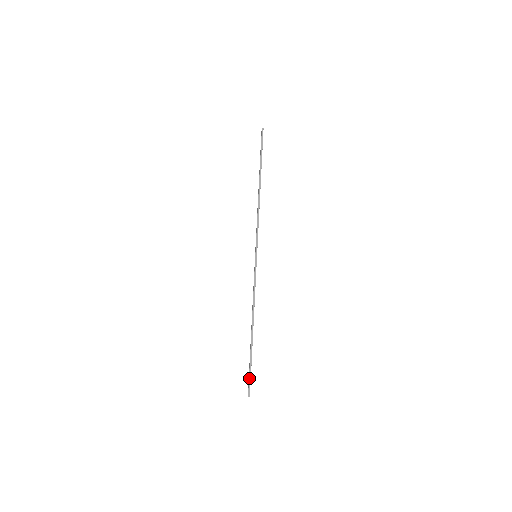
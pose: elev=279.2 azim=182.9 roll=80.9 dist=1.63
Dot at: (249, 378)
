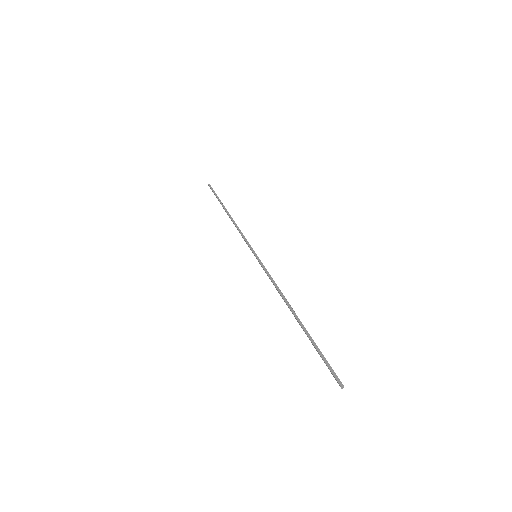
Dot at: (326, 364)
